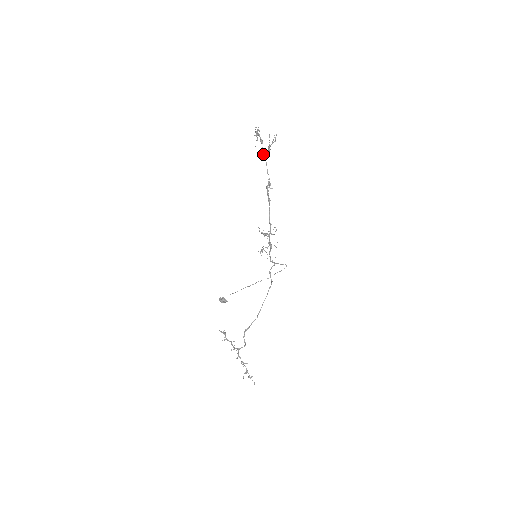
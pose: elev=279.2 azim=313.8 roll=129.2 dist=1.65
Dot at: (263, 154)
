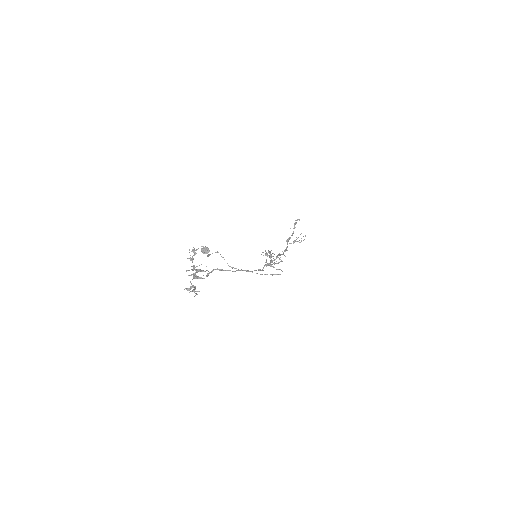
Dot at: (288, 241)
